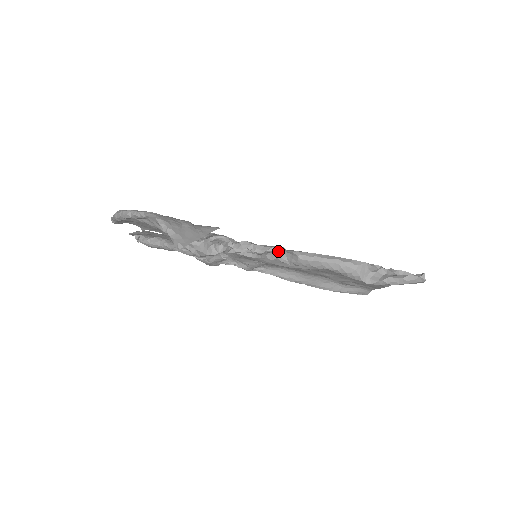
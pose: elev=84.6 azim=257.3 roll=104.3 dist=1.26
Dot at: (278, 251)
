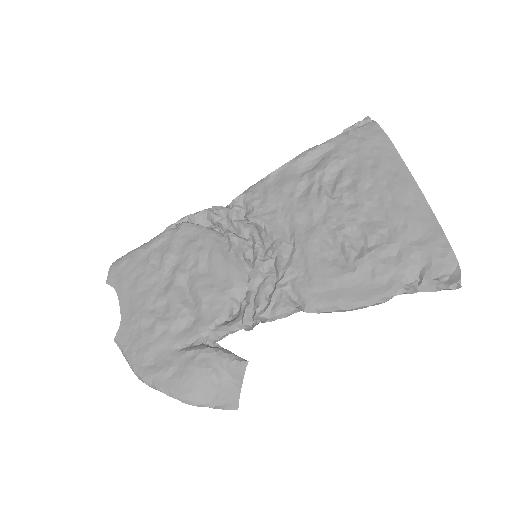
Dot at: (296, 312)
